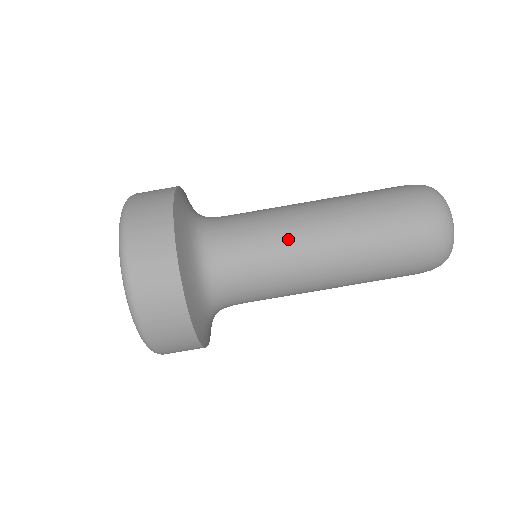
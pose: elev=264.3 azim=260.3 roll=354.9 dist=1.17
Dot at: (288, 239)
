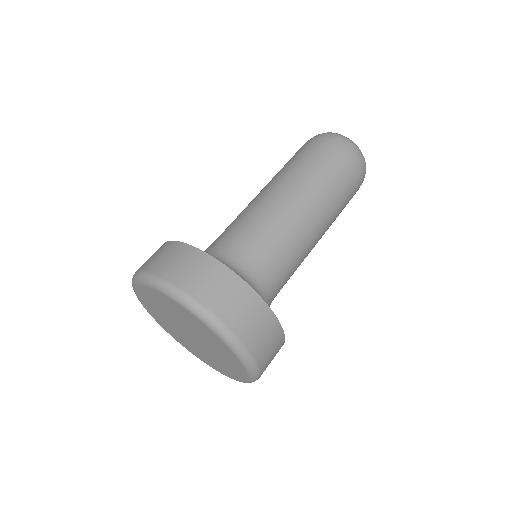
Dot at: (274, 213)
